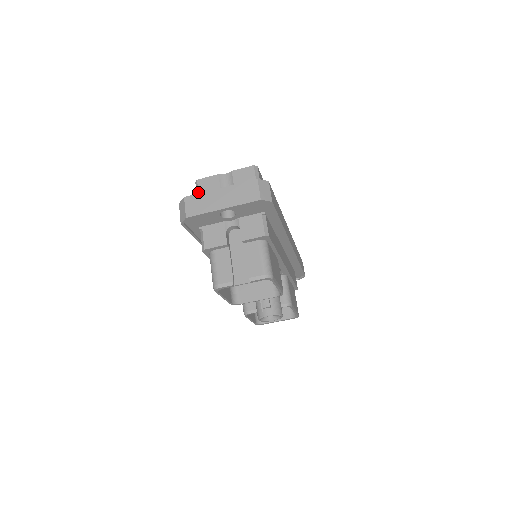
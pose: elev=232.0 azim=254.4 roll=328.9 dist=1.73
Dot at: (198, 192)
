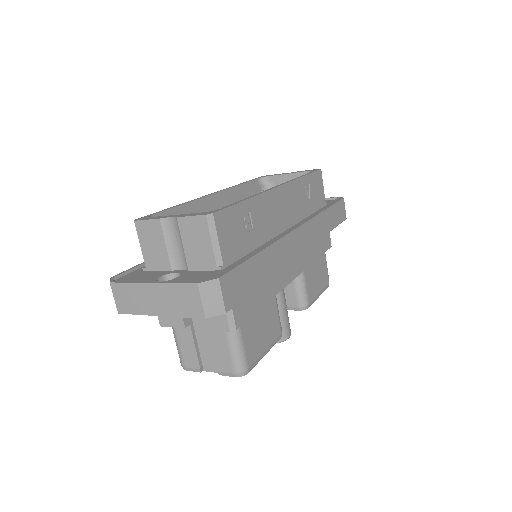
Dot at: occluded
